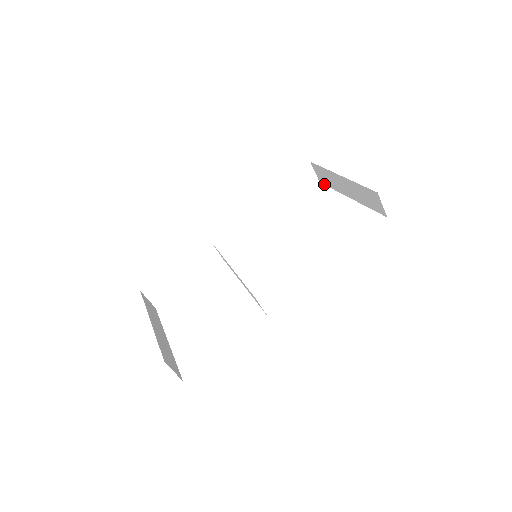
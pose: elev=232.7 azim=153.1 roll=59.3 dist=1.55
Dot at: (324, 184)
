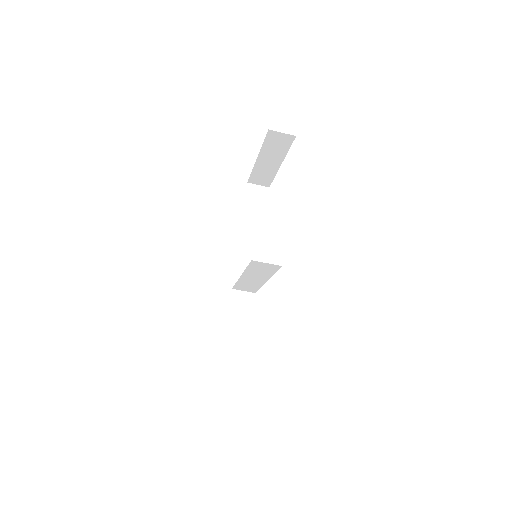
Dot at: (270, 184)
